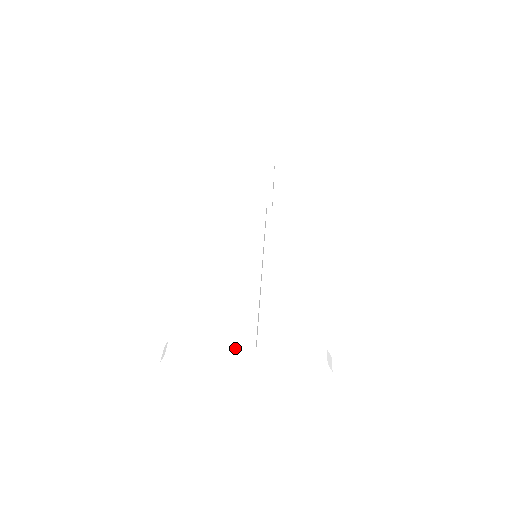
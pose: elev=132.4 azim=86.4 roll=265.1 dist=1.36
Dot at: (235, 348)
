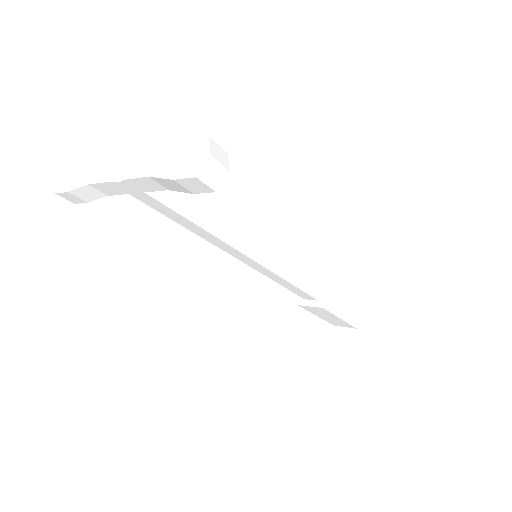
Dot at: occluded
